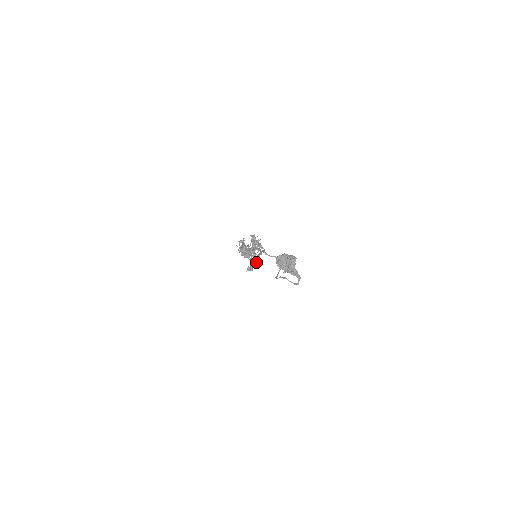
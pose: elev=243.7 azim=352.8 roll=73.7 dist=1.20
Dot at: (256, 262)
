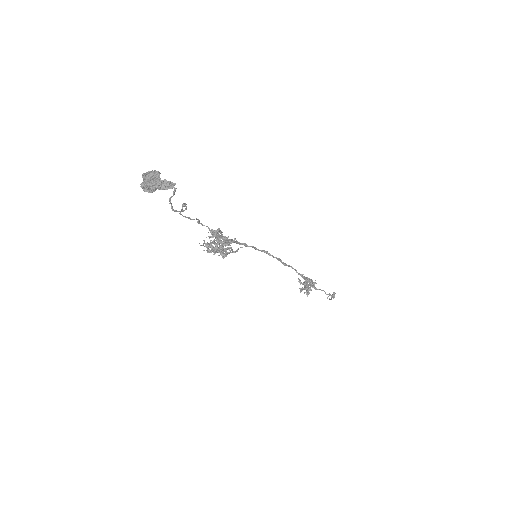
Dot at: (305, 279)
